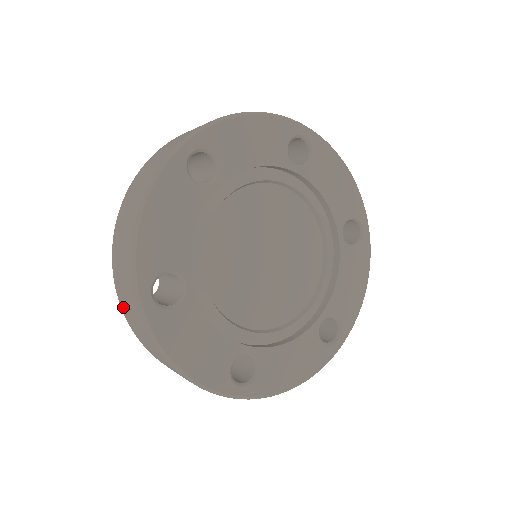
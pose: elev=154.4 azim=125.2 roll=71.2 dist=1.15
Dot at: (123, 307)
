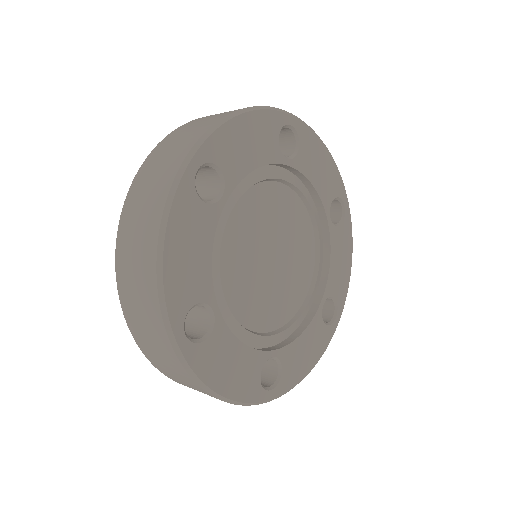
Dot at: (142, 345)
